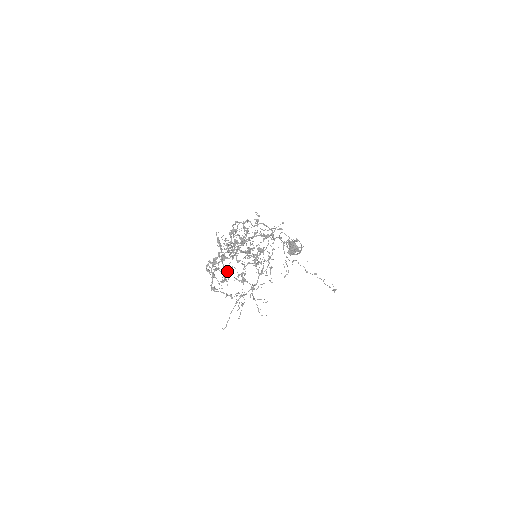
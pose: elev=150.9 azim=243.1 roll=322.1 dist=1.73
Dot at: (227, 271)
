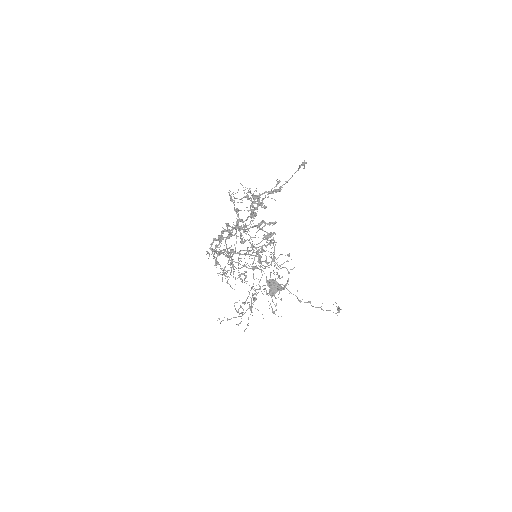
Dot at: occluded
